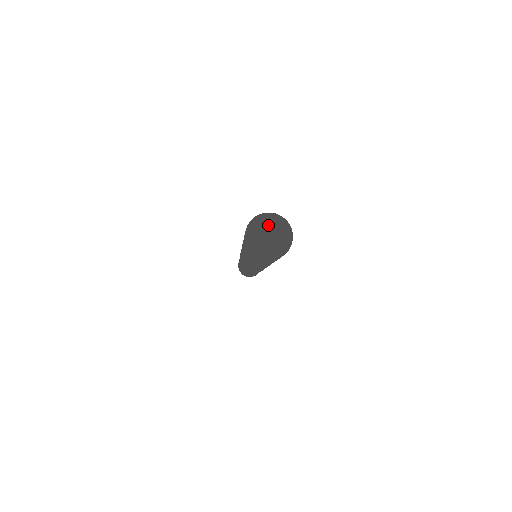
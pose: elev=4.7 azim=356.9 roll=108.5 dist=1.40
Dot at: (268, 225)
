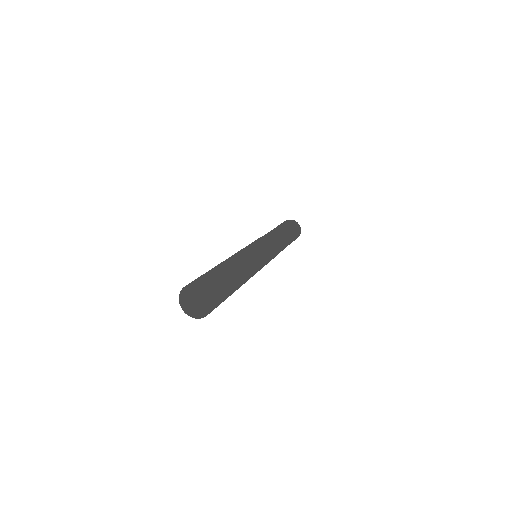
Dot at: (189, 295)
